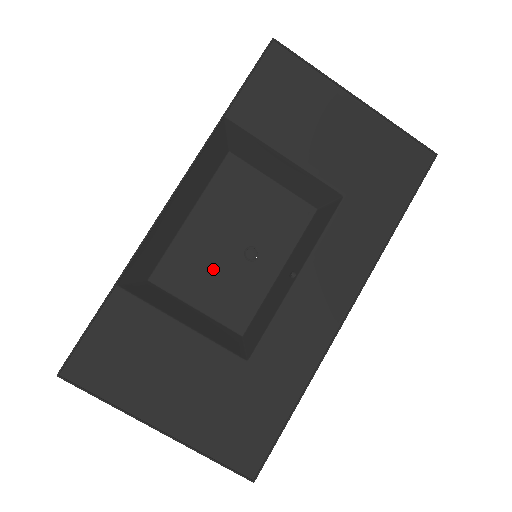
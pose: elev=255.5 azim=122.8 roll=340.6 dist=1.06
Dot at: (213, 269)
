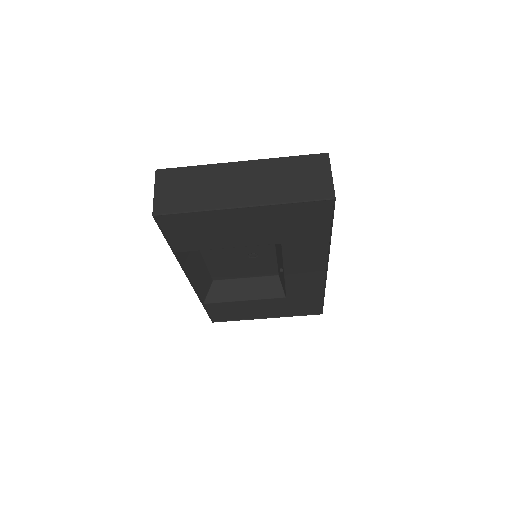
Dot at: (239, 267)
